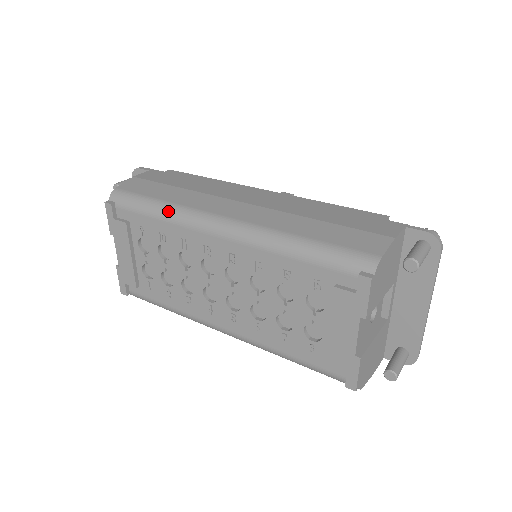
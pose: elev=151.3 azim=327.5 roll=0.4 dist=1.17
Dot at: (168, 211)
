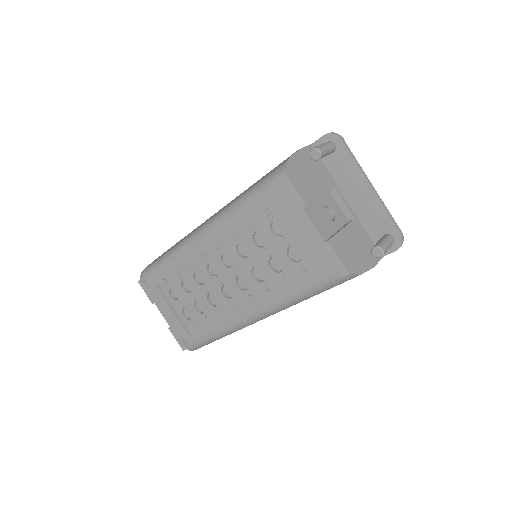
Dot at: (172, 252)
